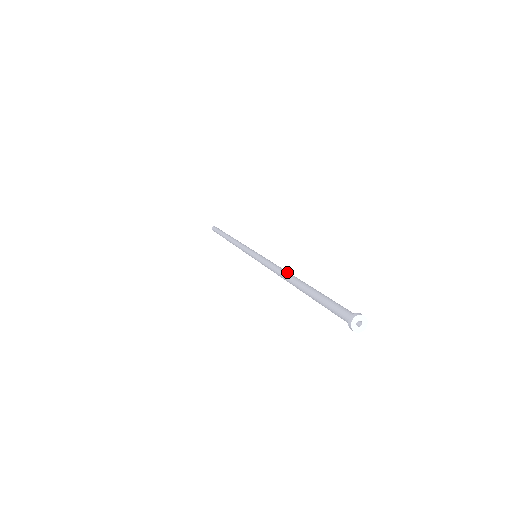
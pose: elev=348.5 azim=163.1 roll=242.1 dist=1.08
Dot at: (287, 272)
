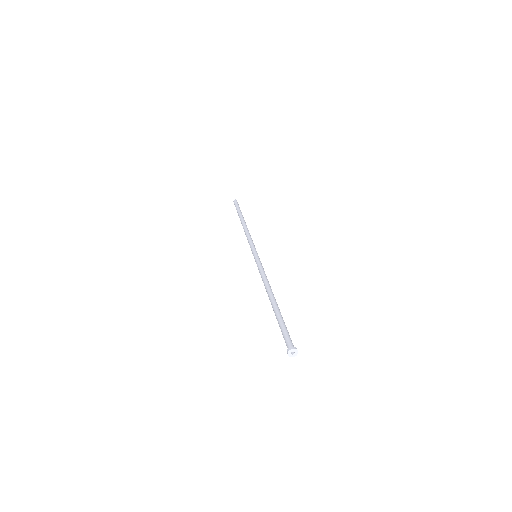
Dot at: (266, 289)
